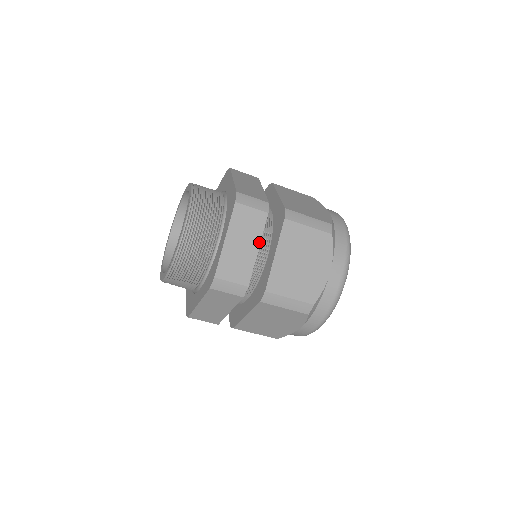
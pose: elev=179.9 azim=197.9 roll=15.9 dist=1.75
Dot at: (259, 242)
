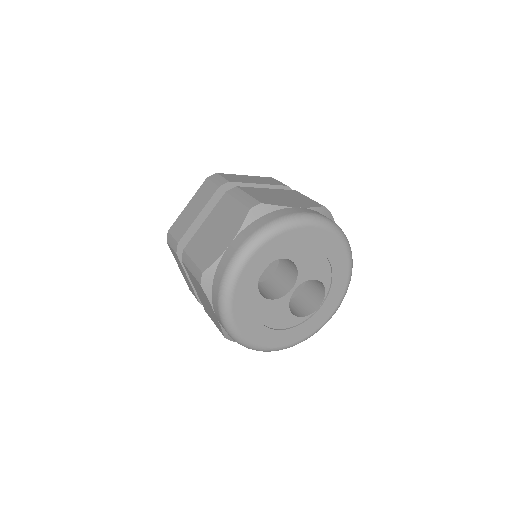
Dot at: (202, 209)
